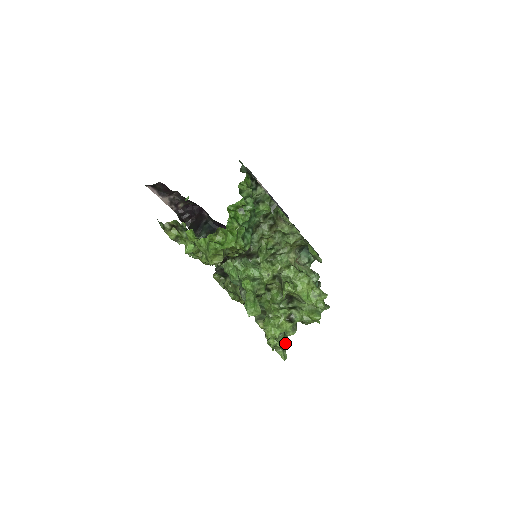
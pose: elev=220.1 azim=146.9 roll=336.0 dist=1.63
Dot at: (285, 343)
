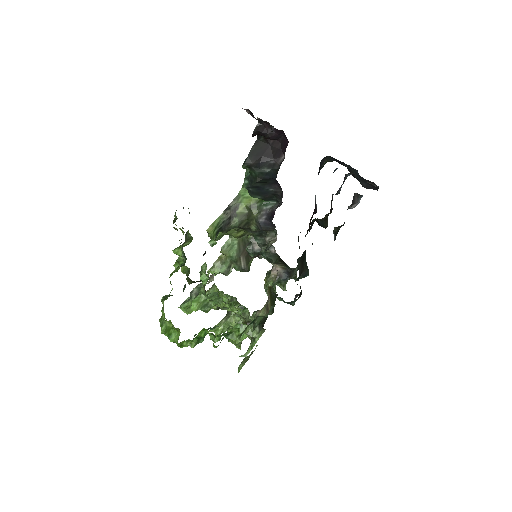
Dot at: occluded
